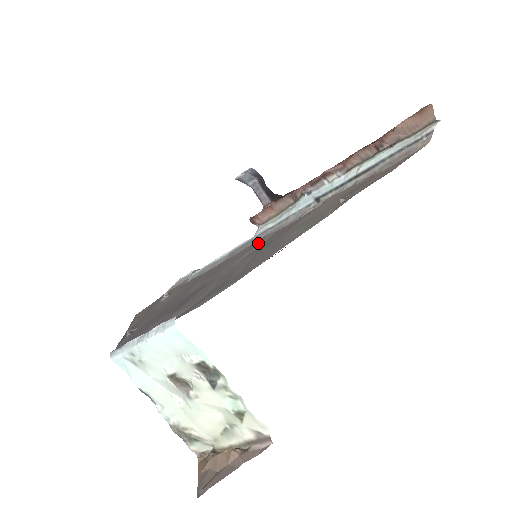
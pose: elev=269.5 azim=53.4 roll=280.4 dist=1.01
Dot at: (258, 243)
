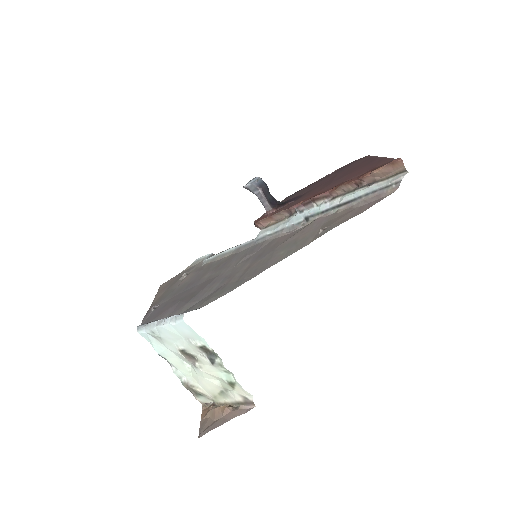
Dot at: (257, 248)
